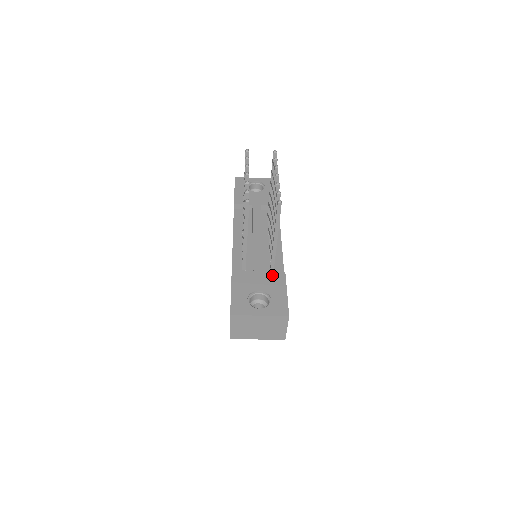
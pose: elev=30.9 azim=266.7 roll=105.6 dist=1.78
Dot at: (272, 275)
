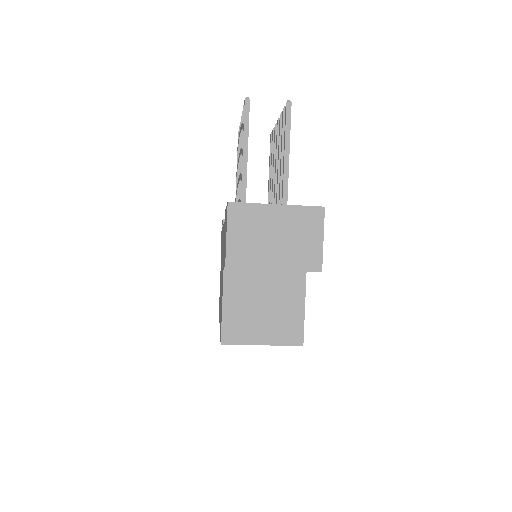
Dot at: occluded
